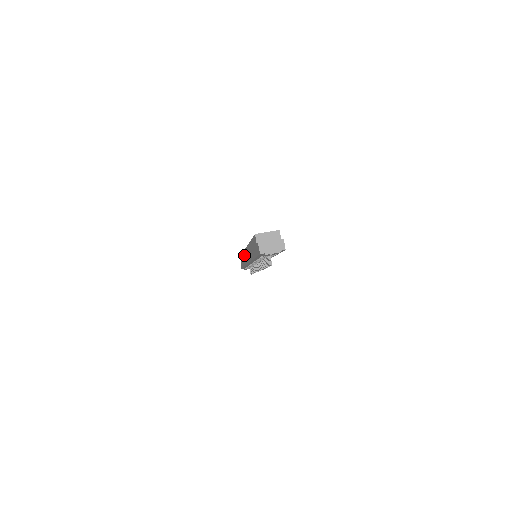
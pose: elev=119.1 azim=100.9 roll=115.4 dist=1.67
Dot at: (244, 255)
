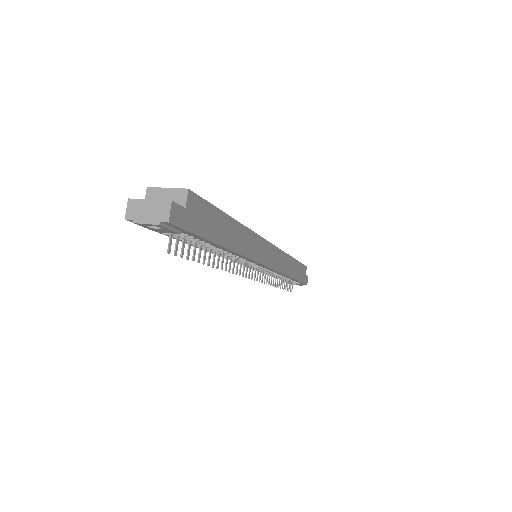
Dot at: occluded
